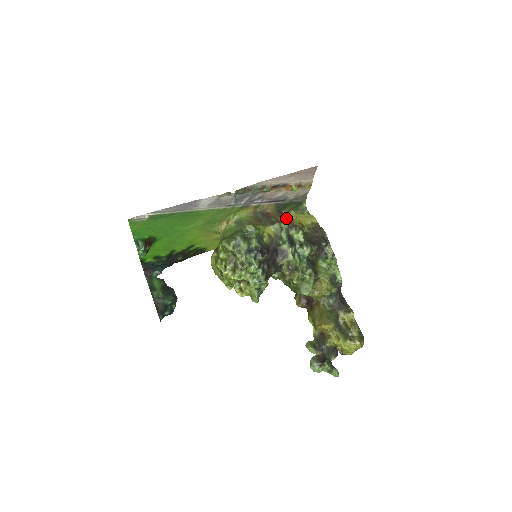
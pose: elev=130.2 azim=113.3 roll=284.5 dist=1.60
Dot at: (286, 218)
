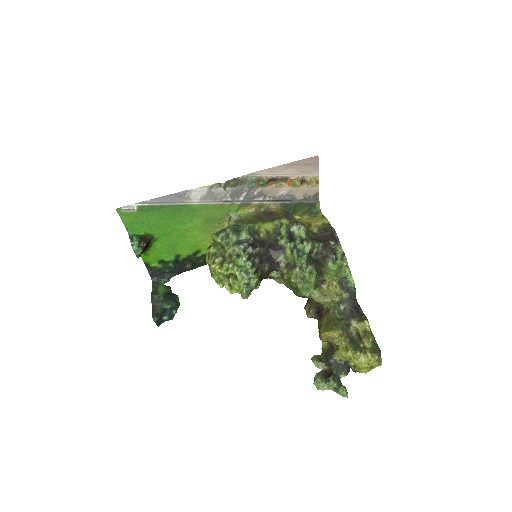
Dot at: (293, 218)
